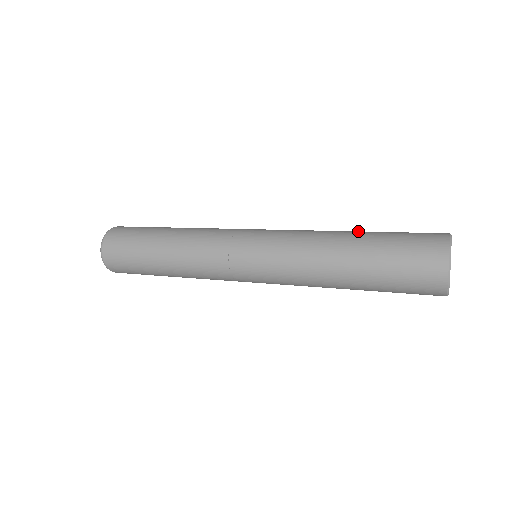
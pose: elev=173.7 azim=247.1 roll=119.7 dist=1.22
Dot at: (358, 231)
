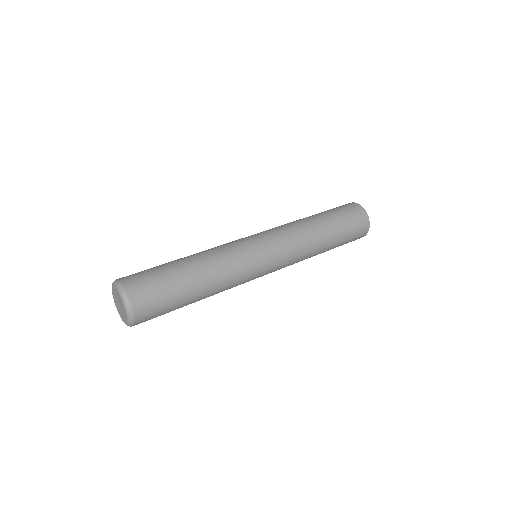
Dot at: occluded
